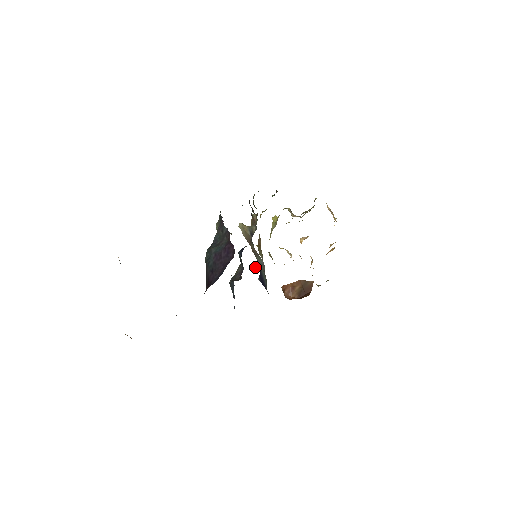
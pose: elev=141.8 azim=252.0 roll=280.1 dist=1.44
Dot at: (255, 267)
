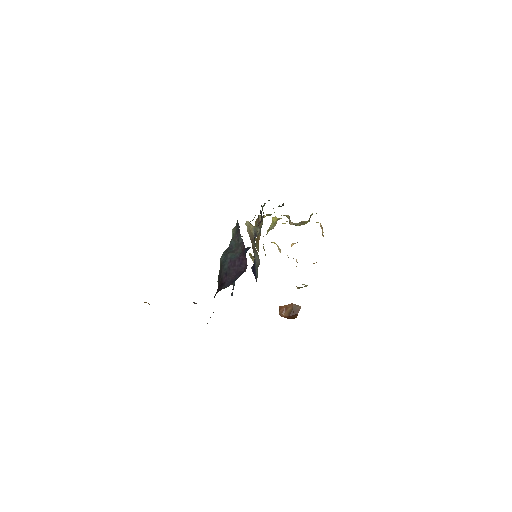
Dot at: (250, 256)
